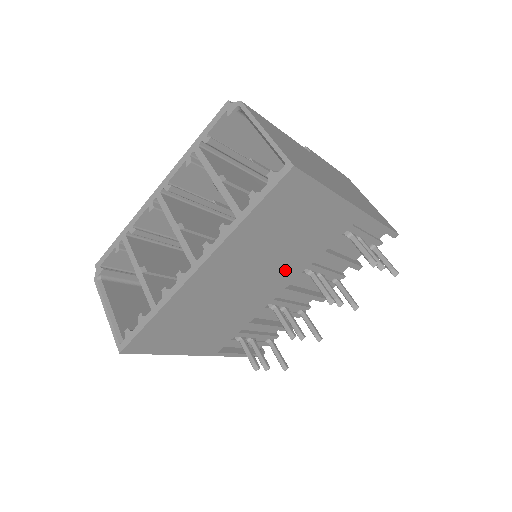
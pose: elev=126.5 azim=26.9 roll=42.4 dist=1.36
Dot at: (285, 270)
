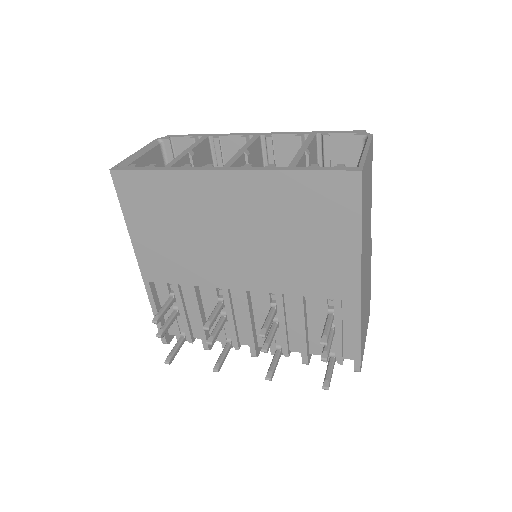
Dot at: (264, 270)
